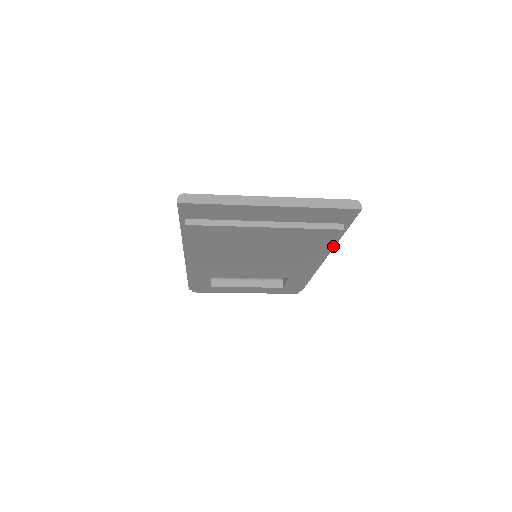
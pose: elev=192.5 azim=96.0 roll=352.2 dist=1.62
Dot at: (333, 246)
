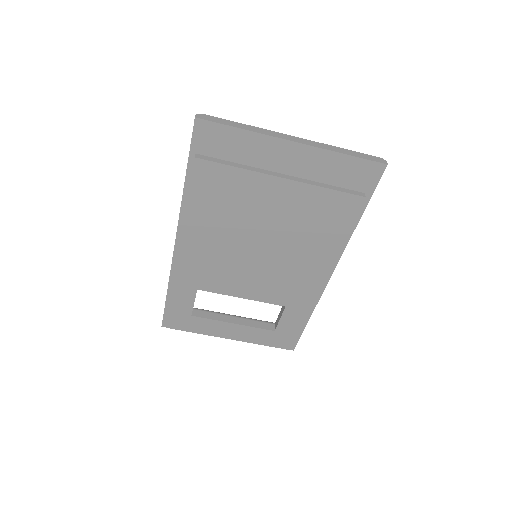
Dot at: (346, 243)
